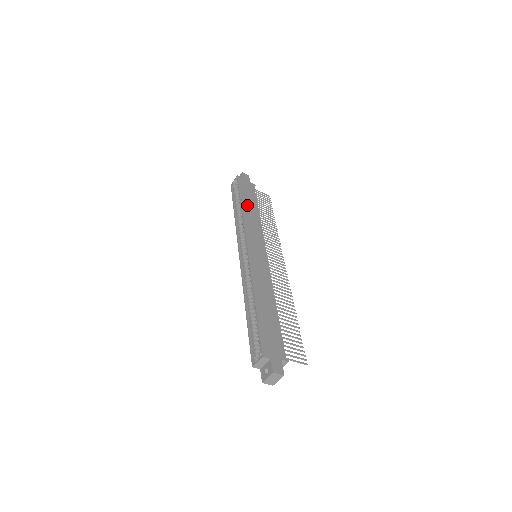
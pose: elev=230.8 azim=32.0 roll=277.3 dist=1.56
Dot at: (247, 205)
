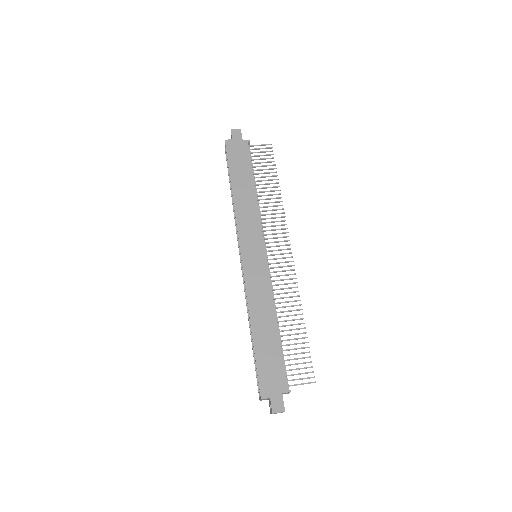
Dot at: (239, 186)
